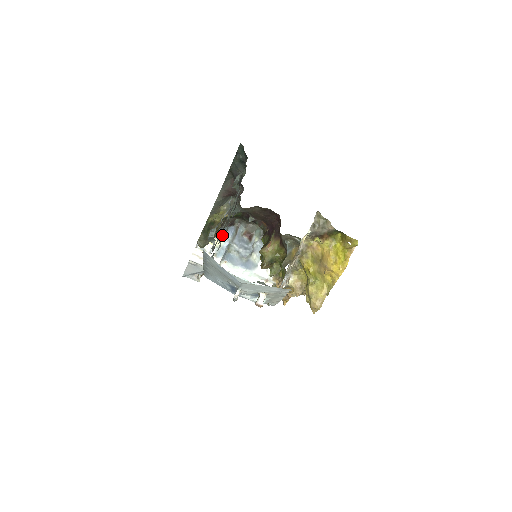
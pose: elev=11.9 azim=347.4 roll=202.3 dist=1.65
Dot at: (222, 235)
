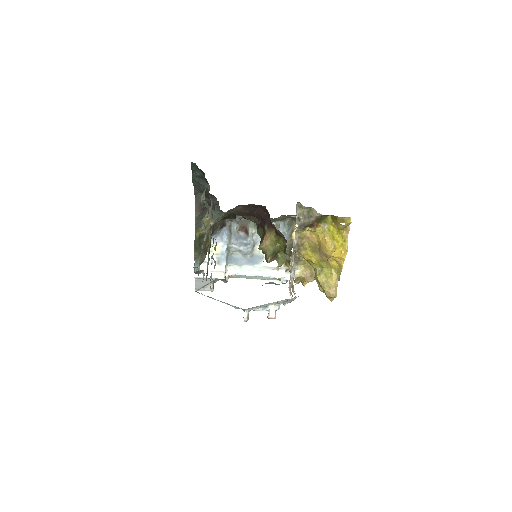
Dot at: (217, 240)
